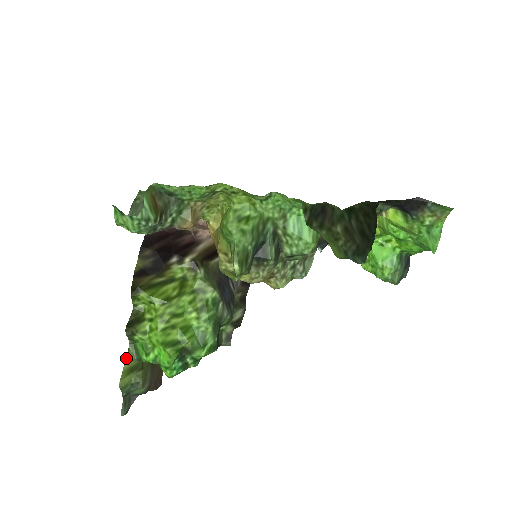
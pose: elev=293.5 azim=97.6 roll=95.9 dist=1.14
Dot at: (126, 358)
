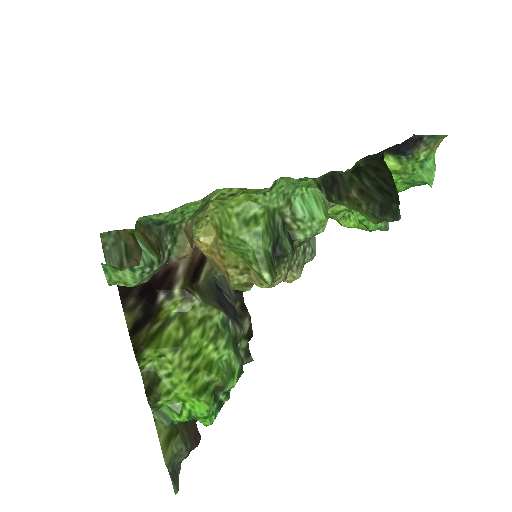
Dot at: (157, 430)
